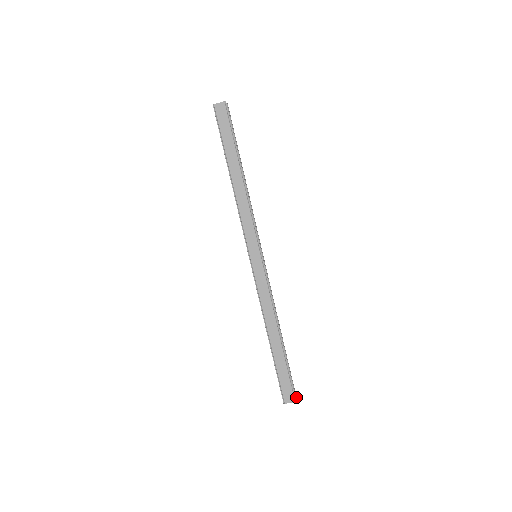
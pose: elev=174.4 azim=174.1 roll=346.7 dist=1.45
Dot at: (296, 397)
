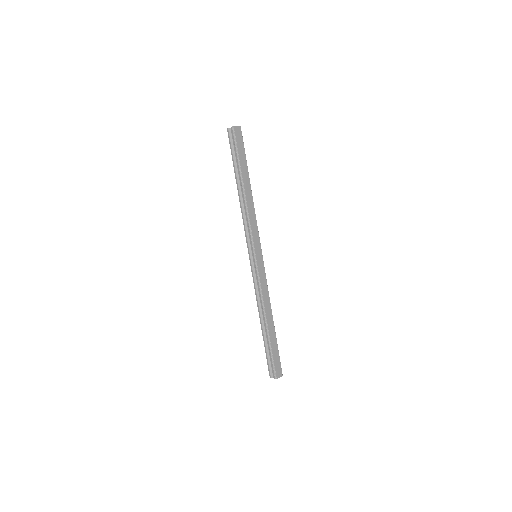
Dot at: occluded
